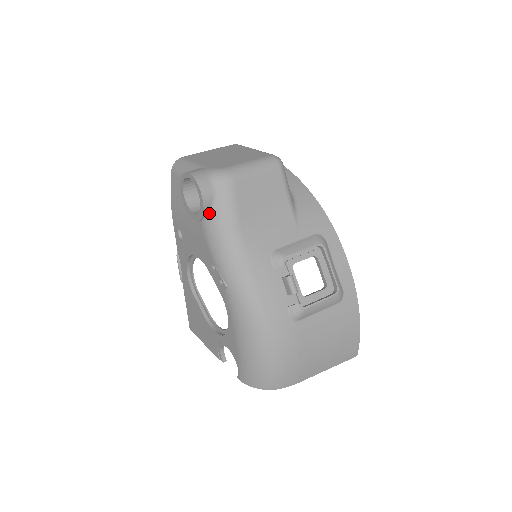
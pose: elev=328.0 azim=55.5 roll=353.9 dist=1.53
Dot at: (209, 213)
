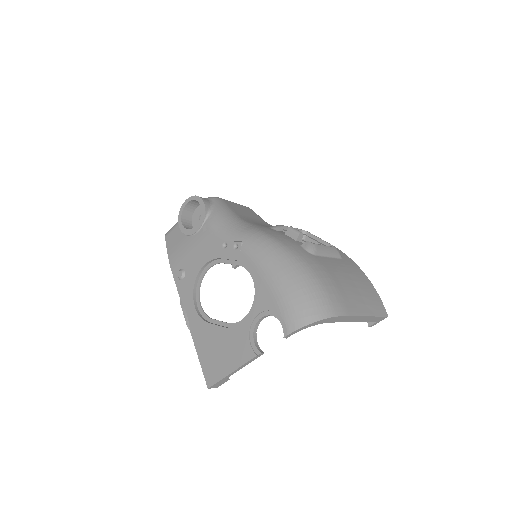
Dot at: (210, 212)
